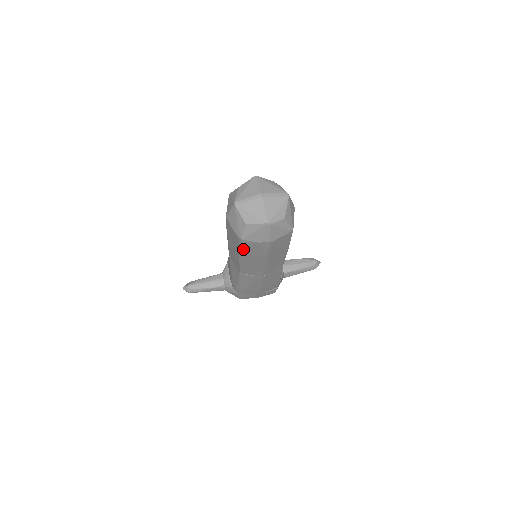
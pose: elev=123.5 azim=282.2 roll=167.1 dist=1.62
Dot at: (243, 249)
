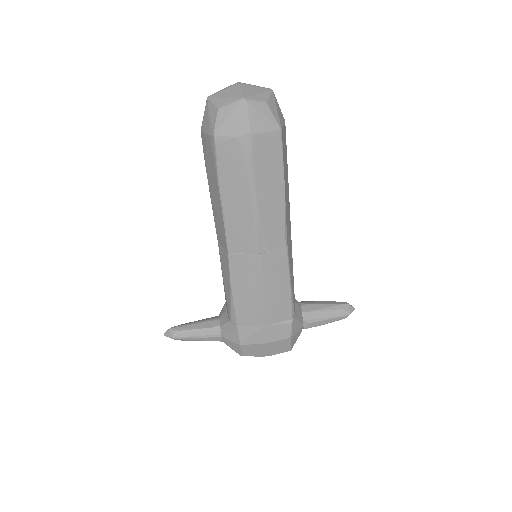
Dot at: (220, 165)
